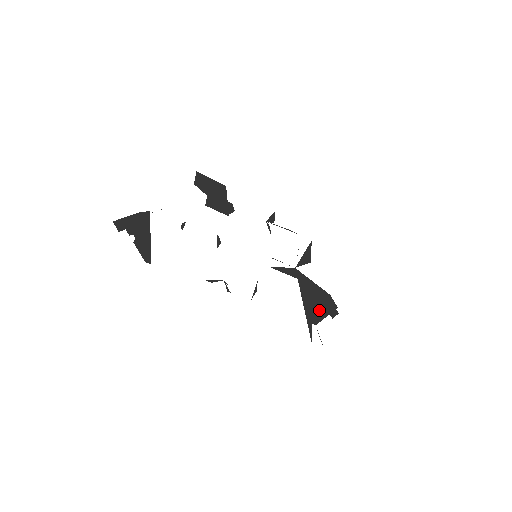
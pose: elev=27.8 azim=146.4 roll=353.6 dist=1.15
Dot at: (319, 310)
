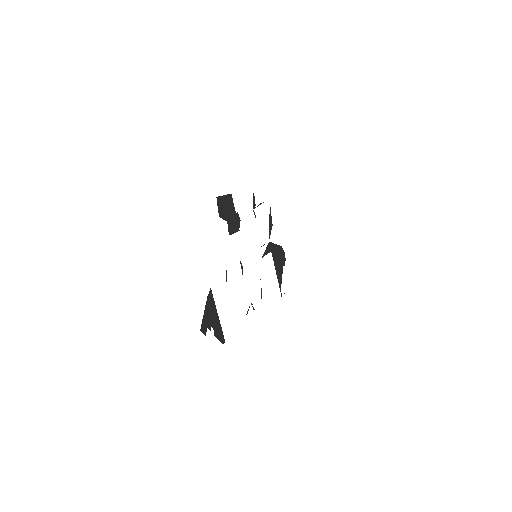
Dot at: (281, 267)
